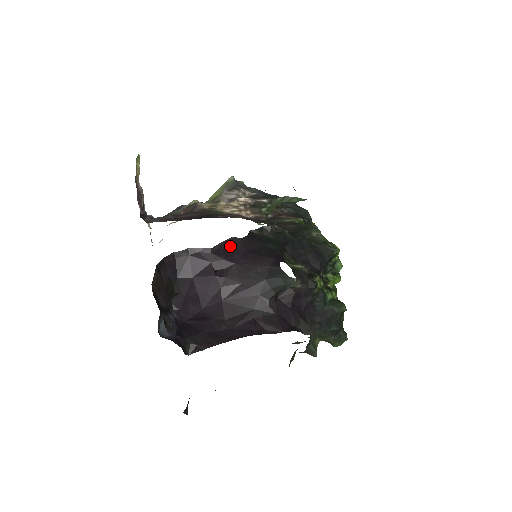
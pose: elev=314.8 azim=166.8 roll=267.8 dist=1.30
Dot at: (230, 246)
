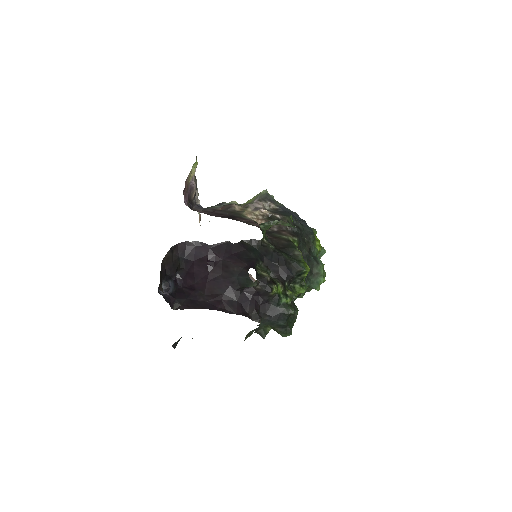
Dot at: (224, 247)
